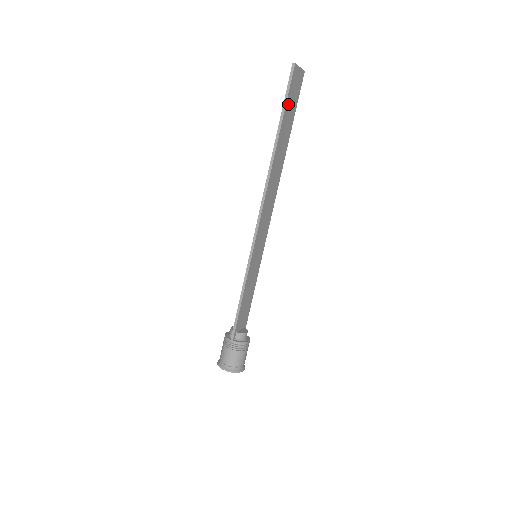
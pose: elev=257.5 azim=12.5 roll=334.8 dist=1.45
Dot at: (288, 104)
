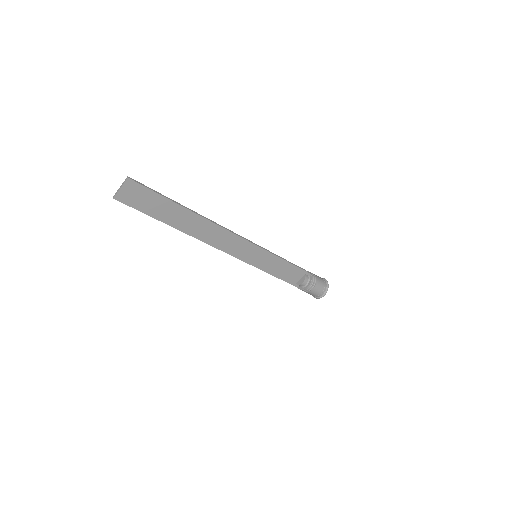
Dot at: (147, 209)
